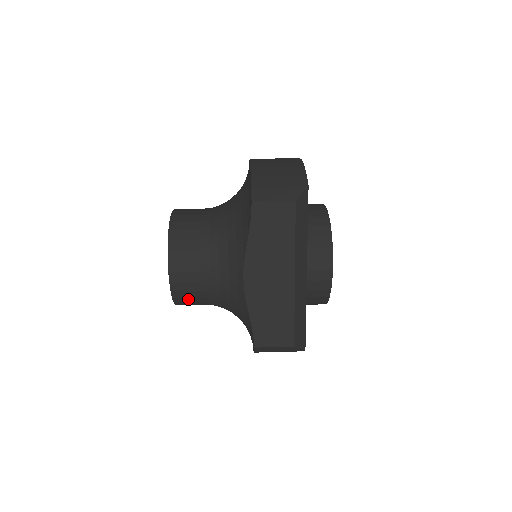
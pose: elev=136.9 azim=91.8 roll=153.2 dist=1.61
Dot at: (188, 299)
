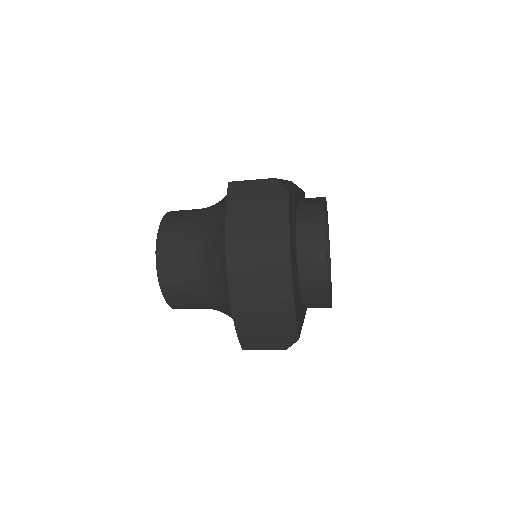
Dot at: (175, 225)
